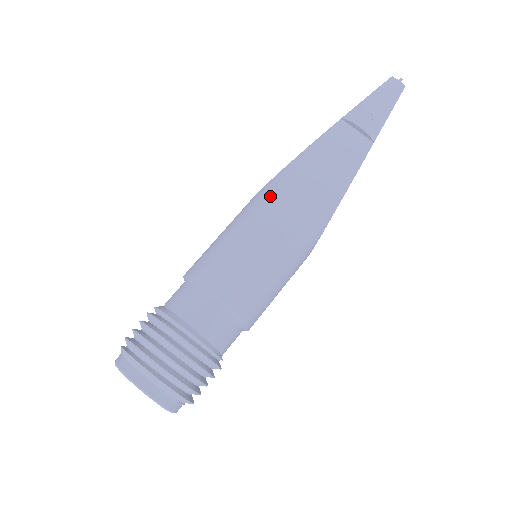
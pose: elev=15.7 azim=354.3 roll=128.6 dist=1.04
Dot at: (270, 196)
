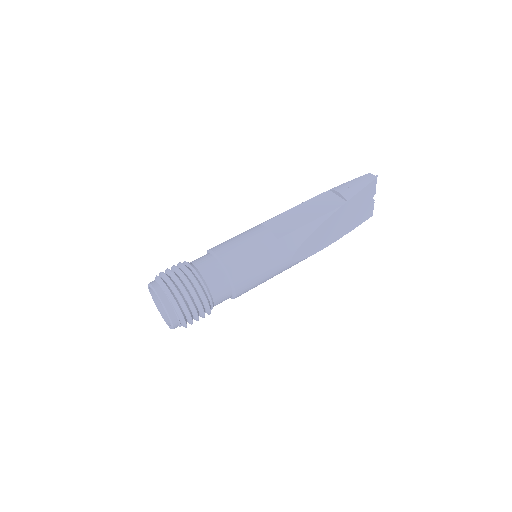
Dot at: (270, 219)
